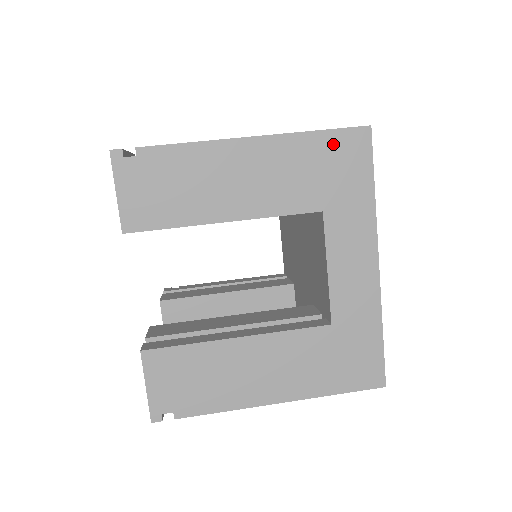
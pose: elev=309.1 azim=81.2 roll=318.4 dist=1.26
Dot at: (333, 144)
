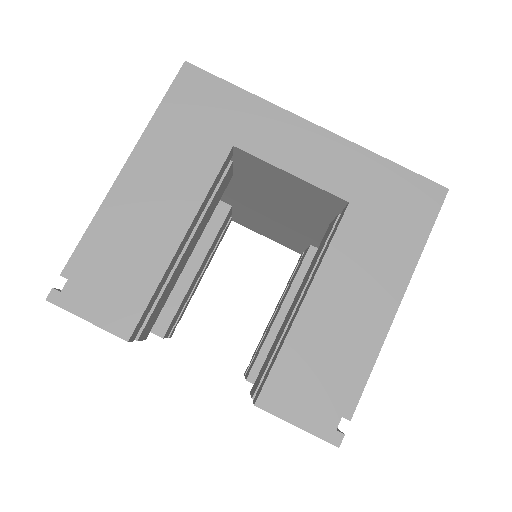
Dot at: (179, 102)
